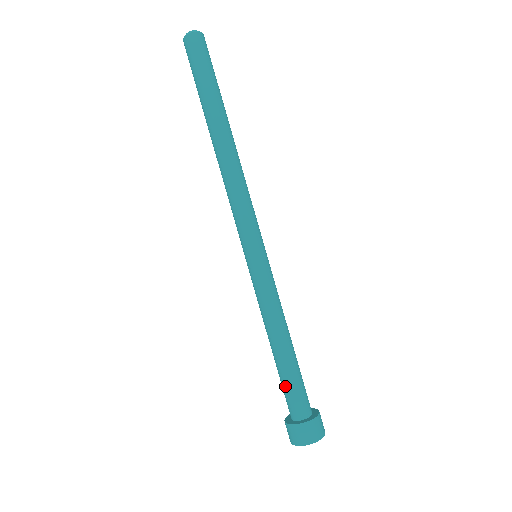
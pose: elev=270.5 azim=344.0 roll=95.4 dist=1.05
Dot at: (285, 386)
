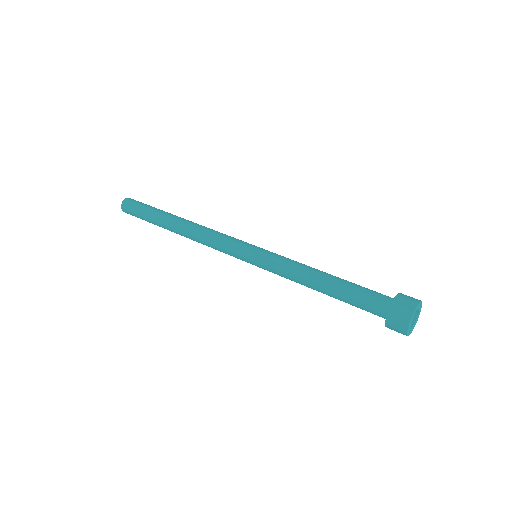
Dot at: (359, 290)
